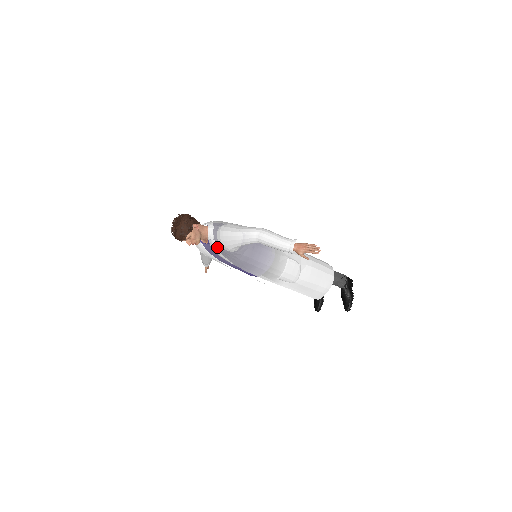
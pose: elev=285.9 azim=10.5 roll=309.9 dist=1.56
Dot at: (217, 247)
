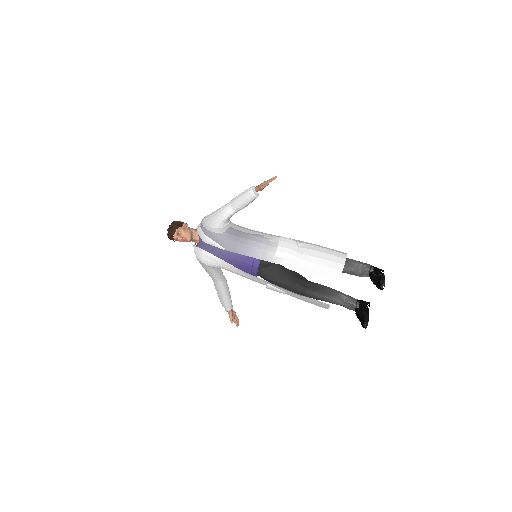
Dot at: (204, 233)
